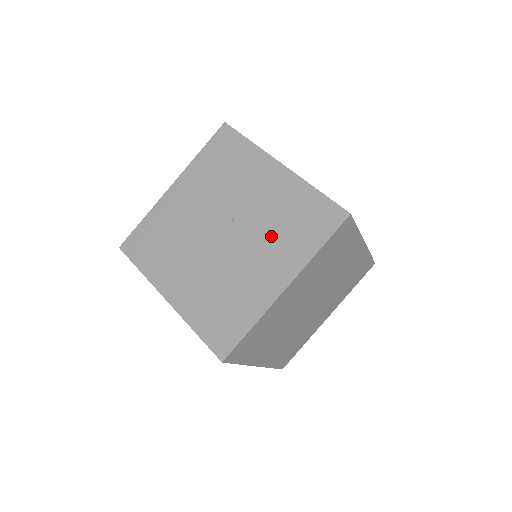
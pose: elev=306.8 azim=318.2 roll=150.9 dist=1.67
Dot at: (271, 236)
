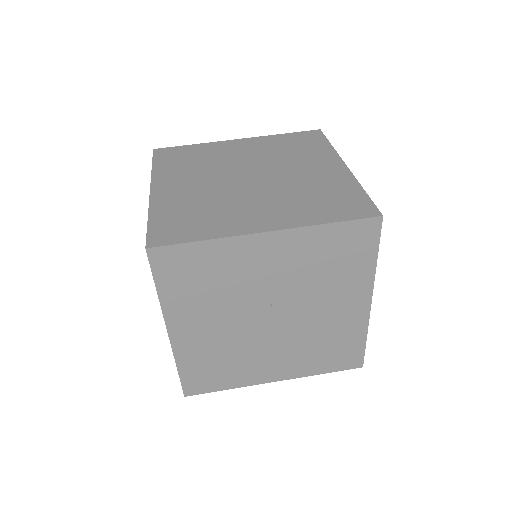
Dot at: (321, 286)
